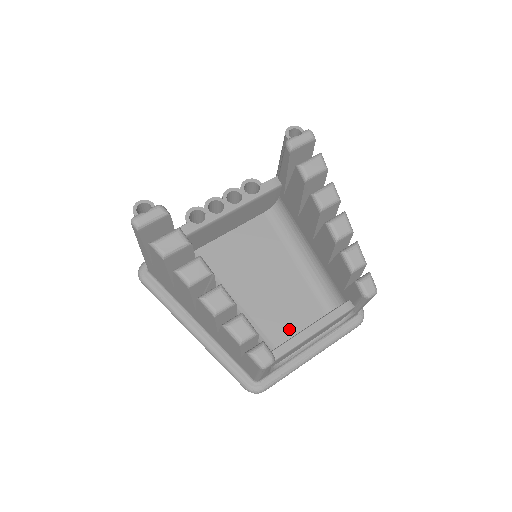
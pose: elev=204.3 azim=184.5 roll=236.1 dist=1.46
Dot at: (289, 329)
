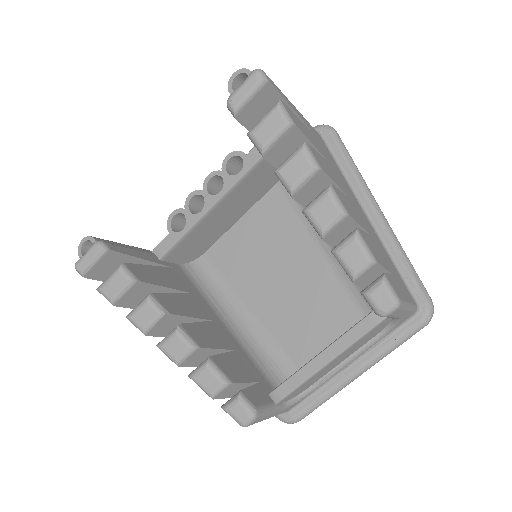
Dot at: (316, 344)
